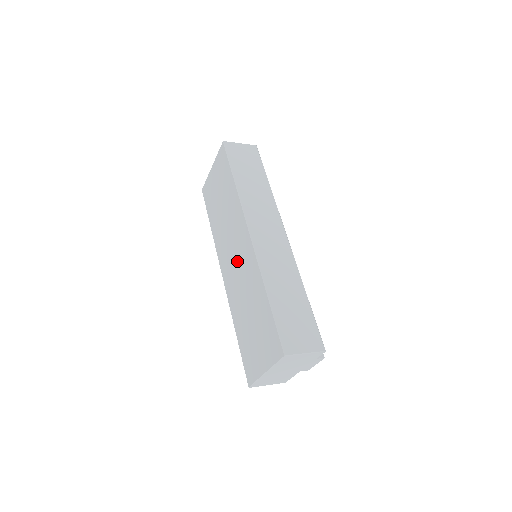
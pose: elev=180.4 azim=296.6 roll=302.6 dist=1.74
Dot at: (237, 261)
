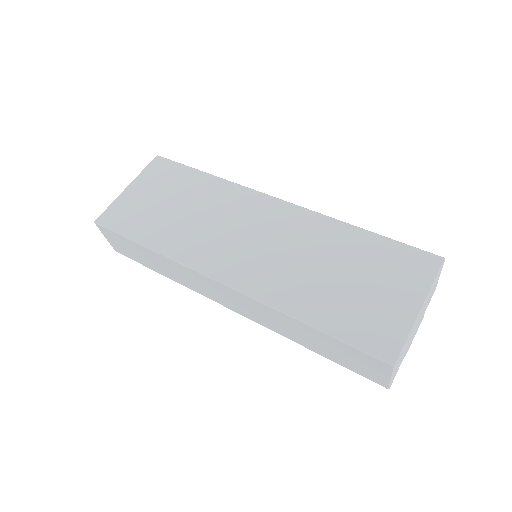
Dot at: (261, 238)
